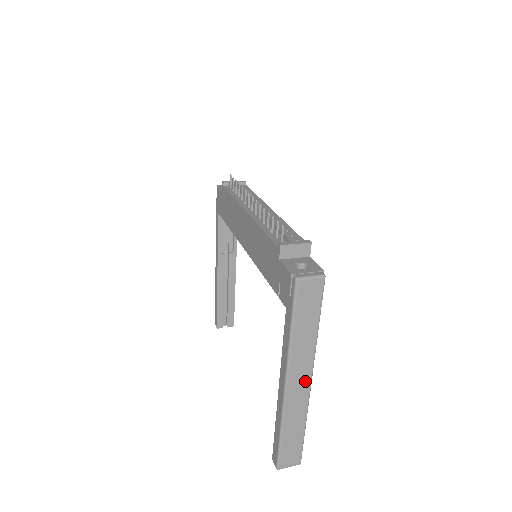
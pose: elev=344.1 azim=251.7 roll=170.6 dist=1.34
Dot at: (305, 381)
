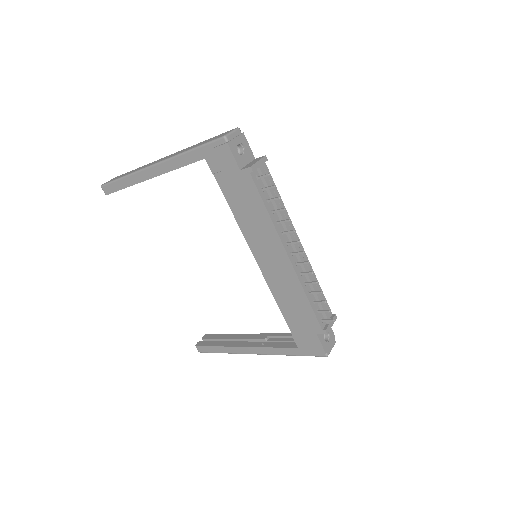
Dot at: occluded
